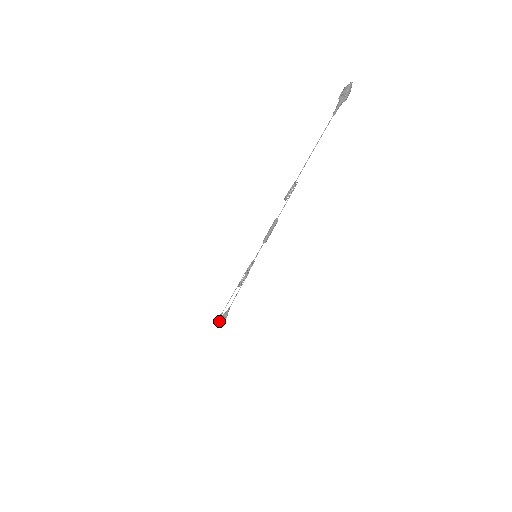
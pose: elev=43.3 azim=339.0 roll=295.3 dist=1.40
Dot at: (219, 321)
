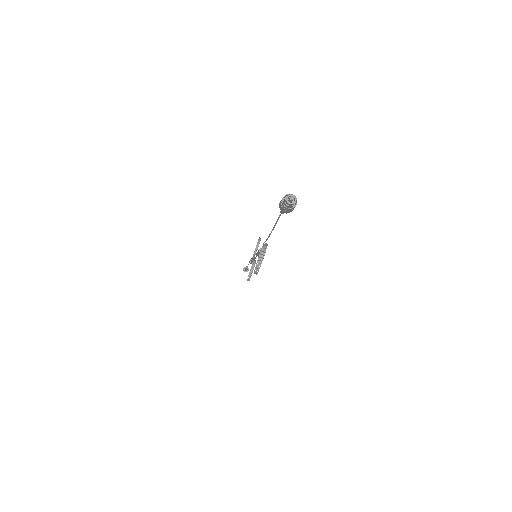
Dot at: (247, 271)
